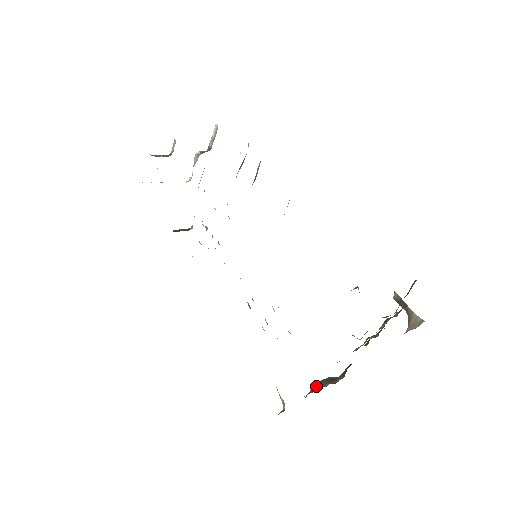
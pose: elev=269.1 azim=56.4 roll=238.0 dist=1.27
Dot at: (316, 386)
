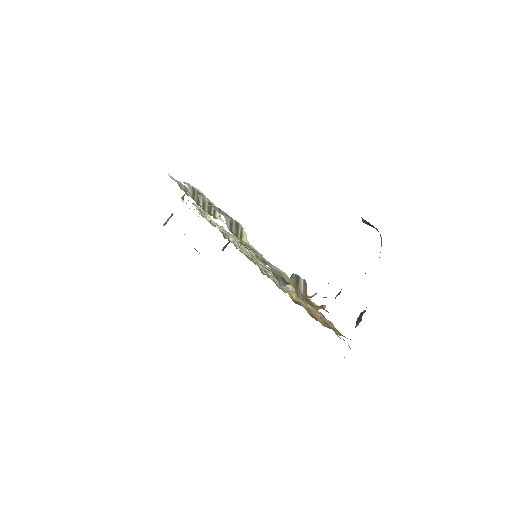
Dot at: occluded
